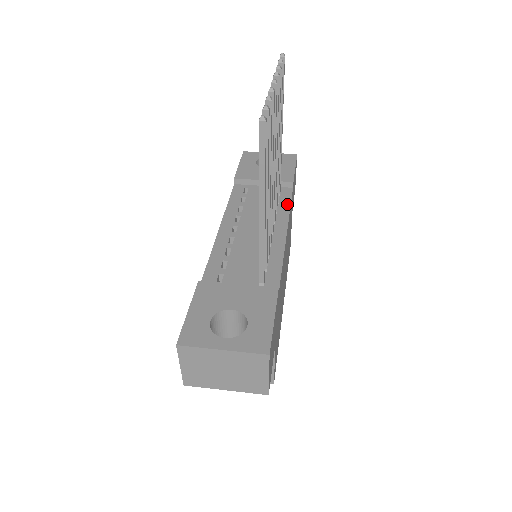
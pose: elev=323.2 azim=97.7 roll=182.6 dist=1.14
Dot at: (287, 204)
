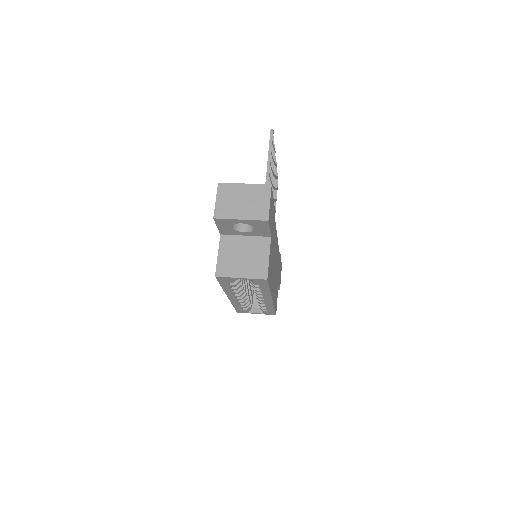
Dot at: occluded
